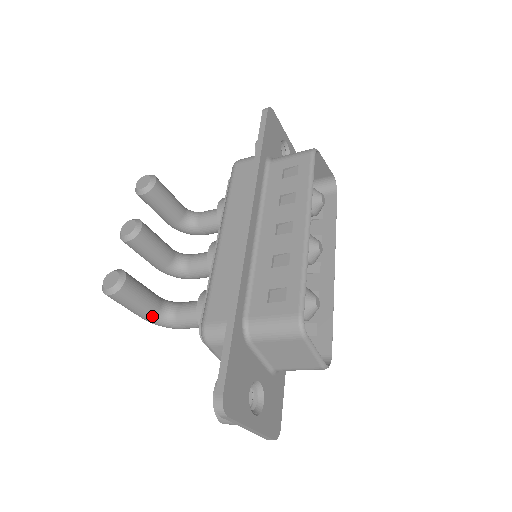
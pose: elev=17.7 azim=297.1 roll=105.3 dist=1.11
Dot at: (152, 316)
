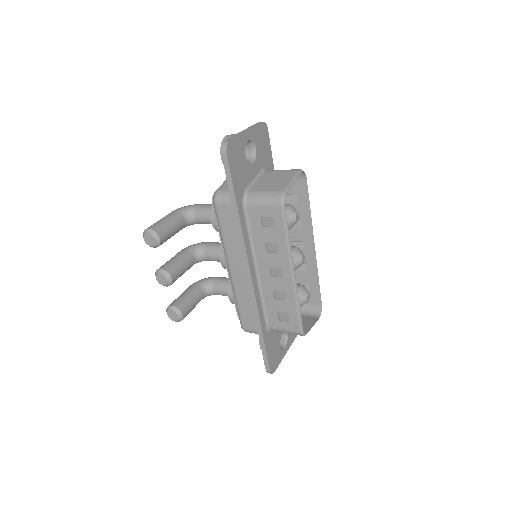
Dot at: occluded
